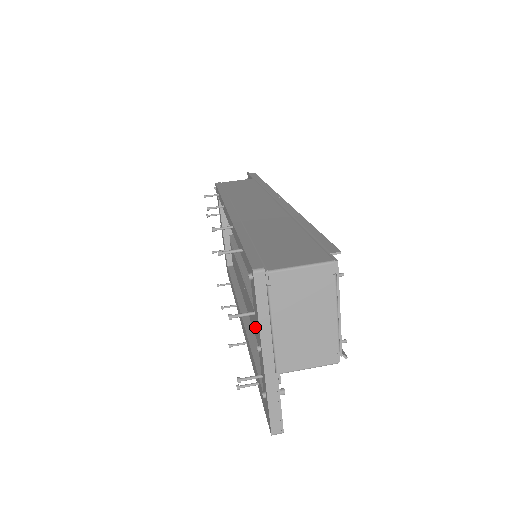
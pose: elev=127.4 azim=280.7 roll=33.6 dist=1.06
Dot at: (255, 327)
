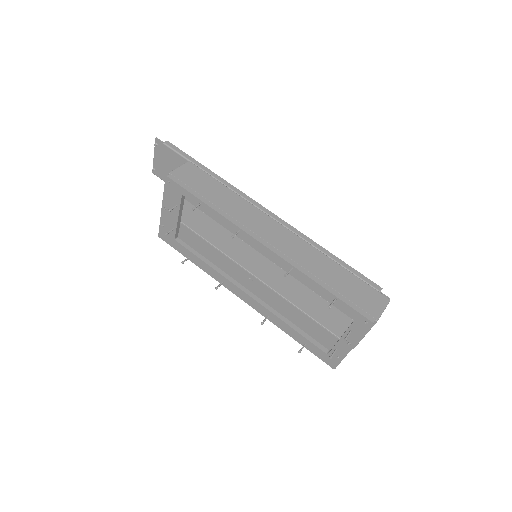
Dot at: (287, 312)
